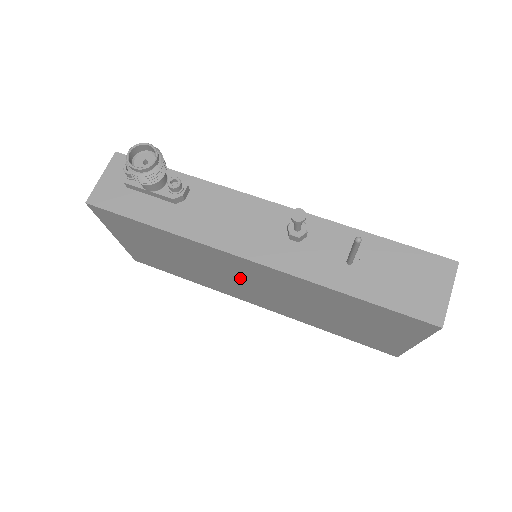
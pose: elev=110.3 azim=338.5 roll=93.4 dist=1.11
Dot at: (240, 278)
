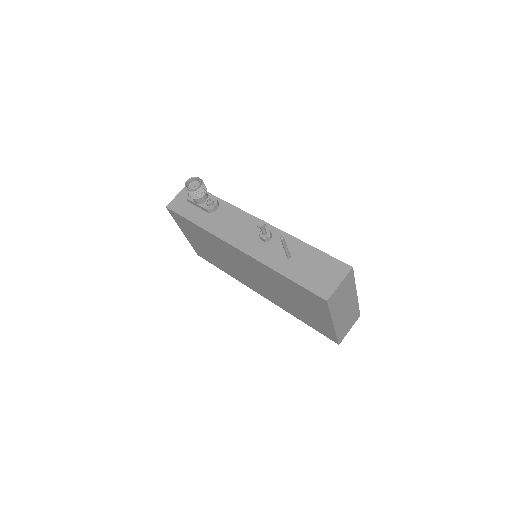
Dot at: (240, 265)
